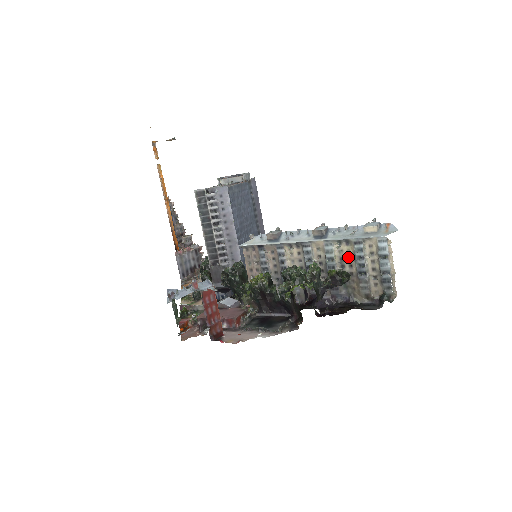
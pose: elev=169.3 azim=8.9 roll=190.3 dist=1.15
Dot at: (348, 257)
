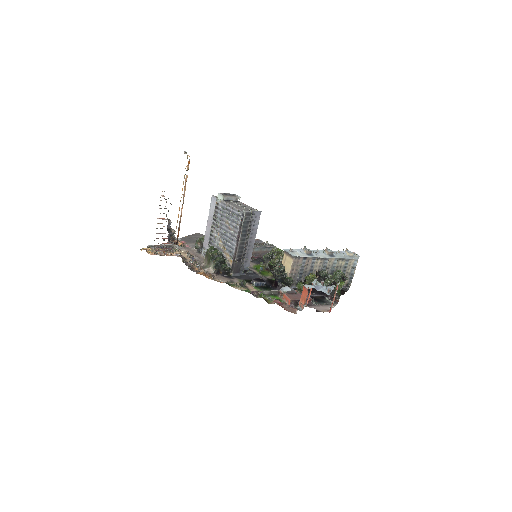
Dot at: (340, 266)
